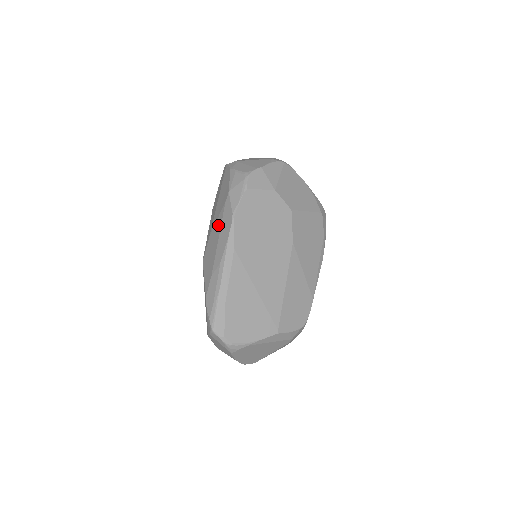
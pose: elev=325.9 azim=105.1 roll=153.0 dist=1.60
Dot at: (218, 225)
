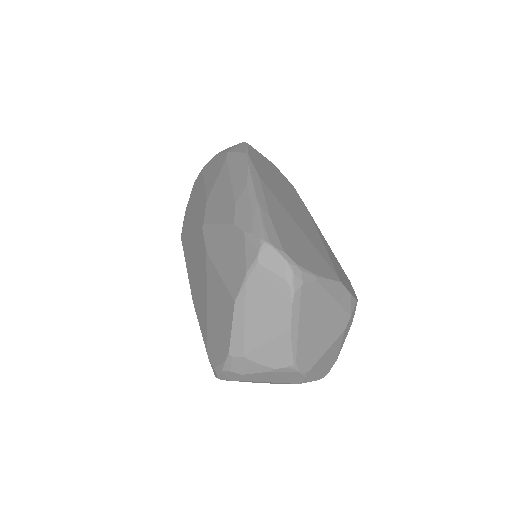
Dot at: (222, 177)
